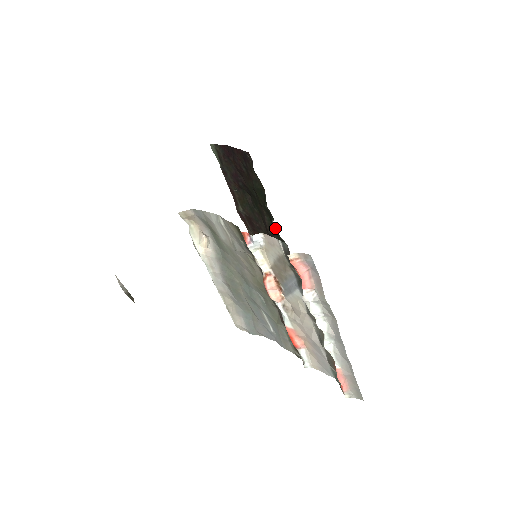
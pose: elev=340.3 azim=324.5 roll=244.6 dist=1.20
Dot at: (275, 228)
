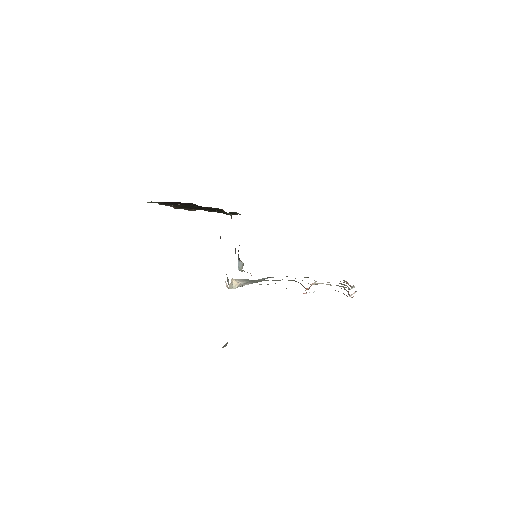
Dot at: occluded
